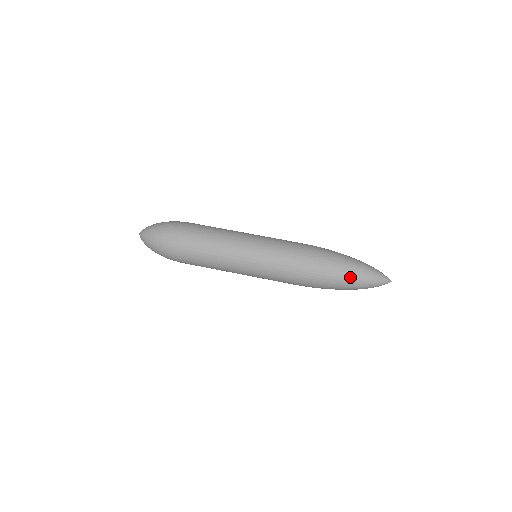
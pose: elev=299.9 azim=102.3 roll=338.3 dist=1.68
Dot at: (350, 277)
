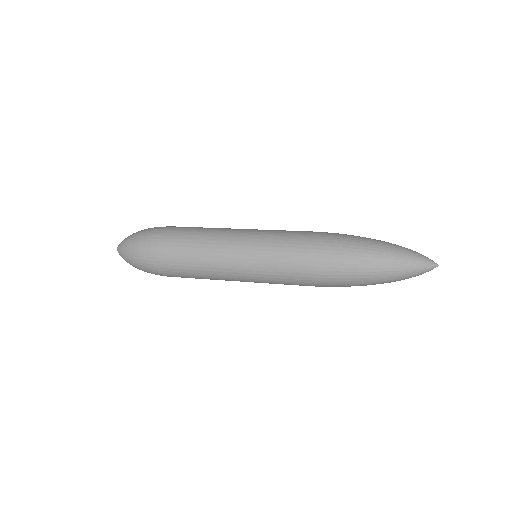
Dot at: (379, 259)
